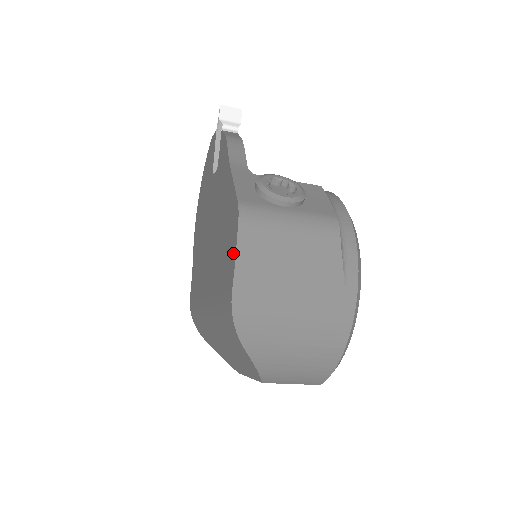
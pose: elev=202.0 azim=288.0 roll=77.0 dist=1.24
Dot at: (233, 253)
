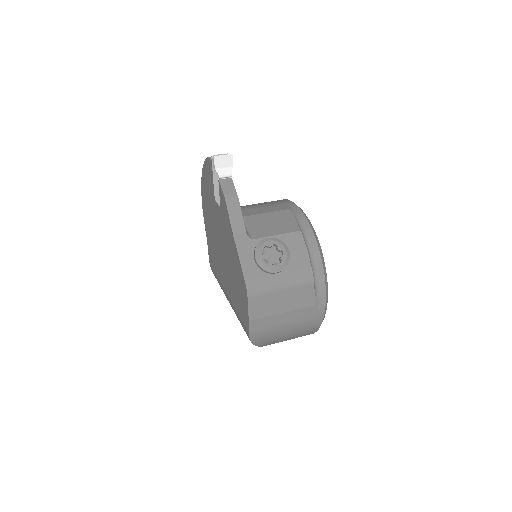
Dot at: (246, 311)
